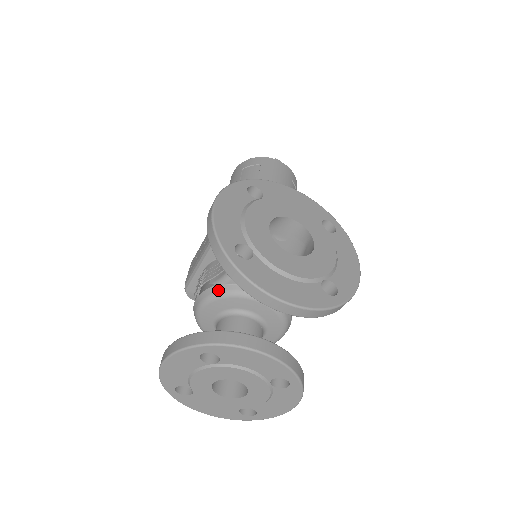
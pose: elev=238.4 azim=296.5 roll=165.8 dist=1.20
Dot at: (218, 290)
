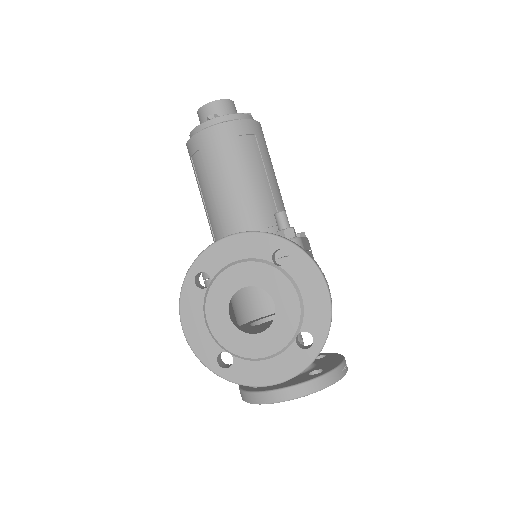
Dot at: occluded
